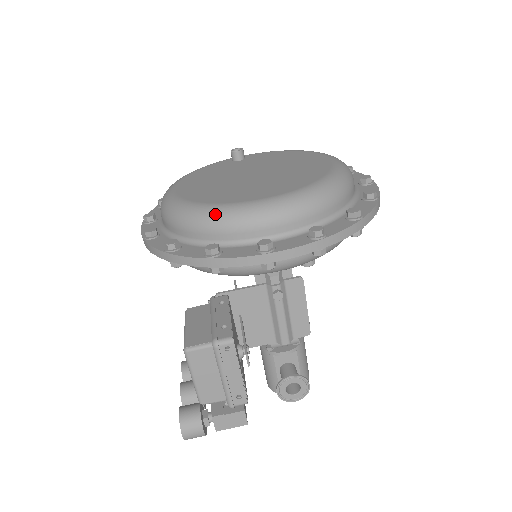
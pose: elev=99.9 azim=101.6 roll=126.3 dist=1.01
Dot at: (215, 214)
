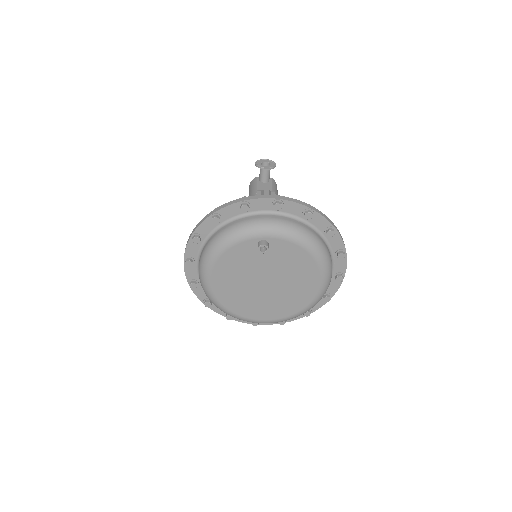
Dot at: occluded
